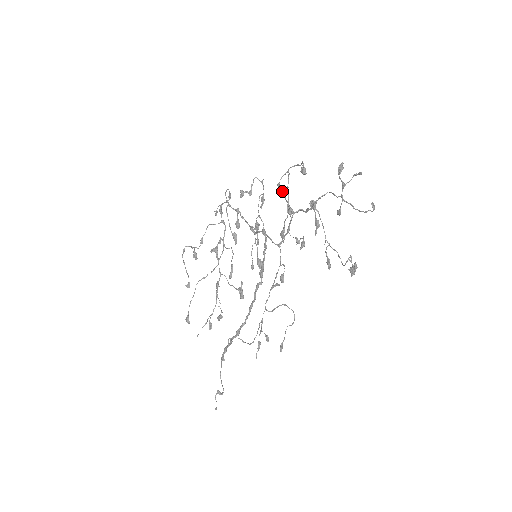
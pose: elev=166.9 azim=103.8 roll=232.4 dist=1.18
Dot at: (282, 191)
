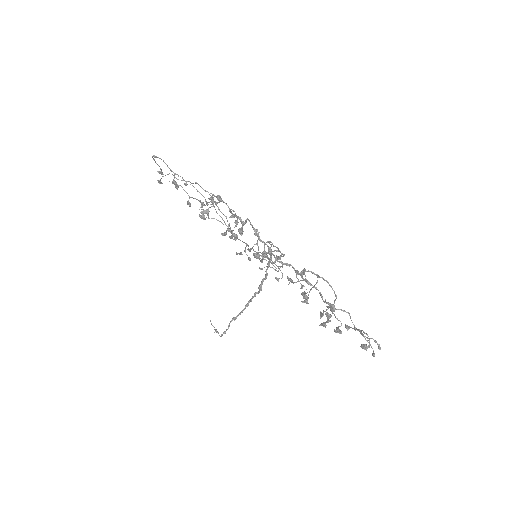
Dot at: occluded
